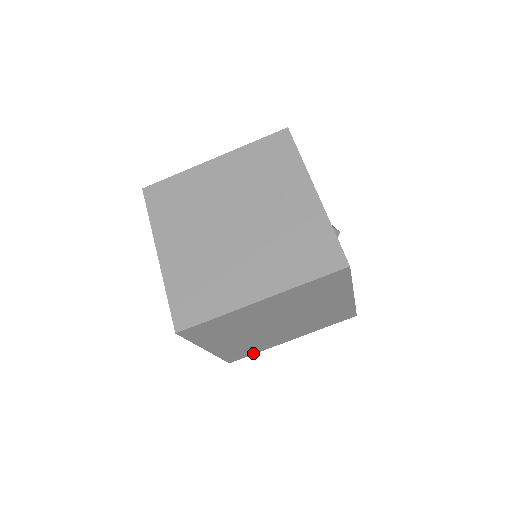
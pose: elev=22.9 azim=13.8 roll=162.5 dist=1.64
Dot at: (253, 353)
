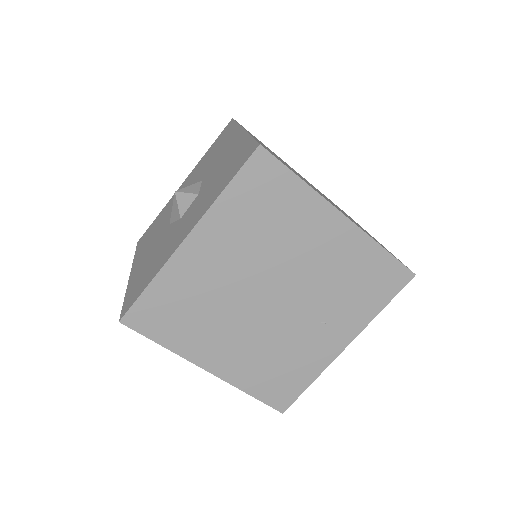
Dot at: occluded
